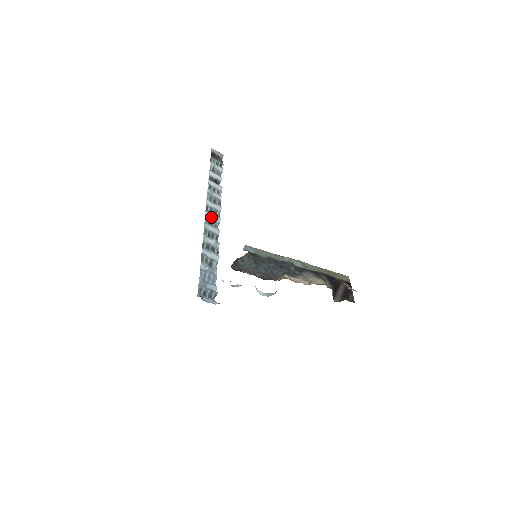
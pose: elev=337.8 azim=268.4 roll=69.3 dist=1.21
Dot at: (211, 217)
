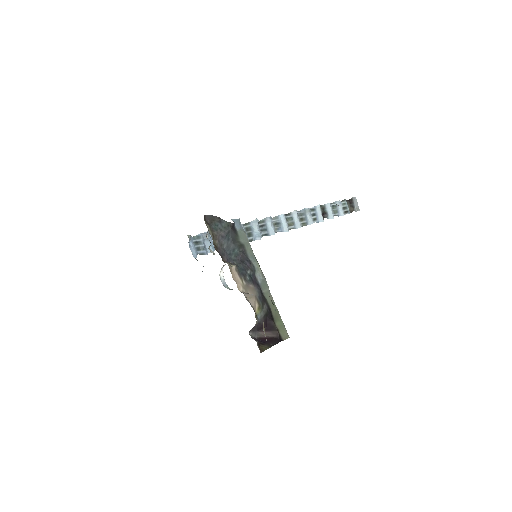
Dot at: (282, 221)
